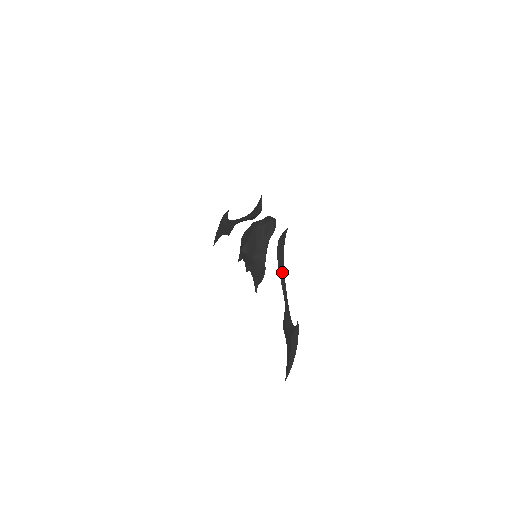
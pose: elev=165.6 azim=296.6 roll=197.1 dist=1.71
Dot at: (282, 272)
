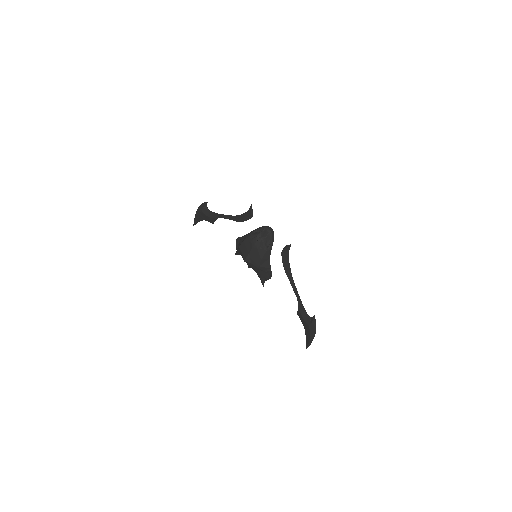
Dot at: (290, 276)
